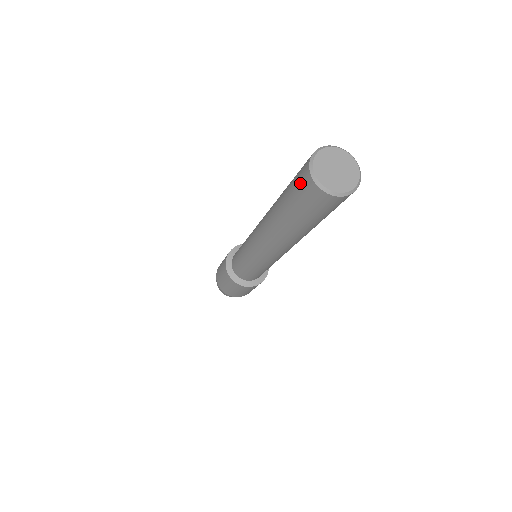
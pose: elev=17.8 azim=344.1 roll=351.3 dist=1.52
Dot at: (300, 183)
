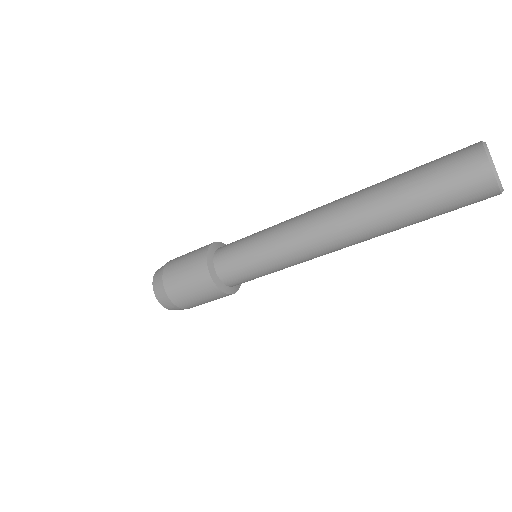
Dot at: (459, 164)
